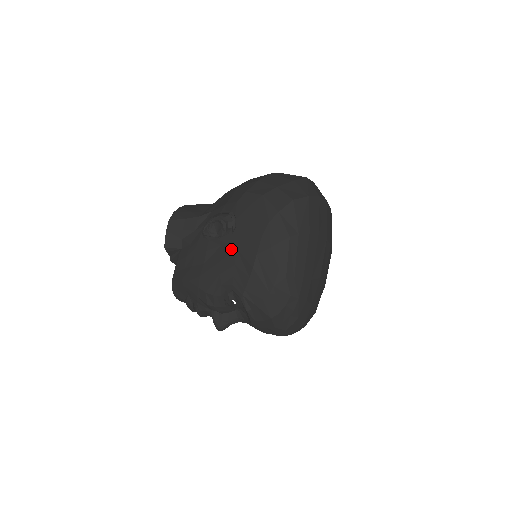
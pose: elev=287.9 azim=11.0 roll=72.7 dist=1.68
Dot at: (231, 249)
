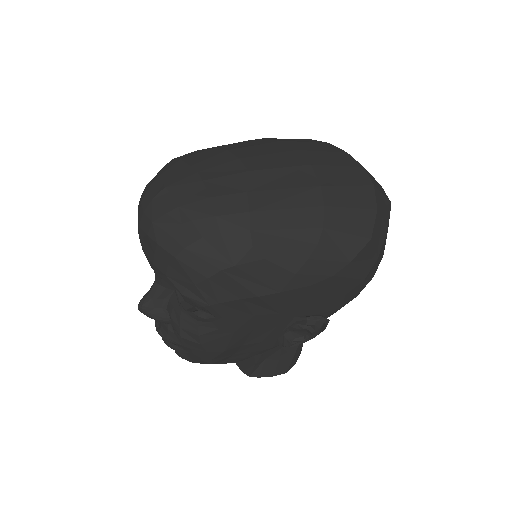
Dot at: occluded
